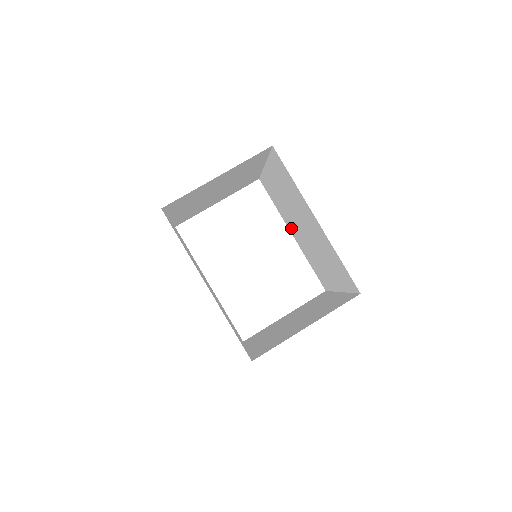
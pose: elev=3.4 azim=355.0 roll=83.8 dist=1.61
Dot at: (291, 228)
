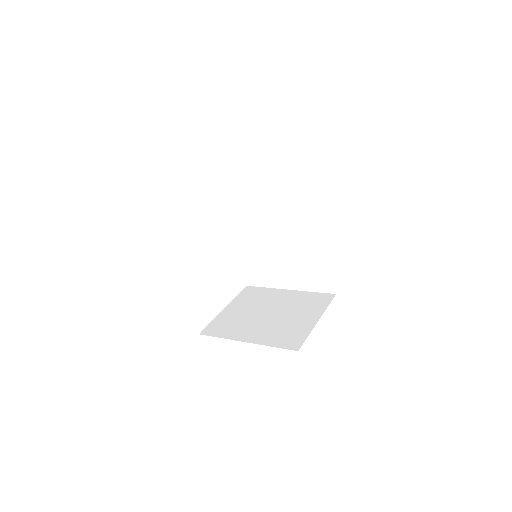
Dot at: (243, 229)
